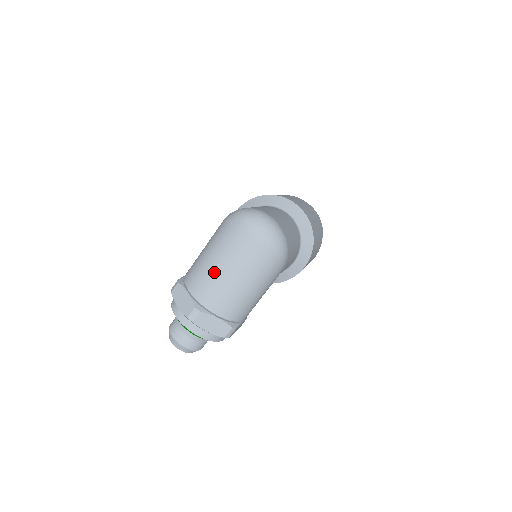
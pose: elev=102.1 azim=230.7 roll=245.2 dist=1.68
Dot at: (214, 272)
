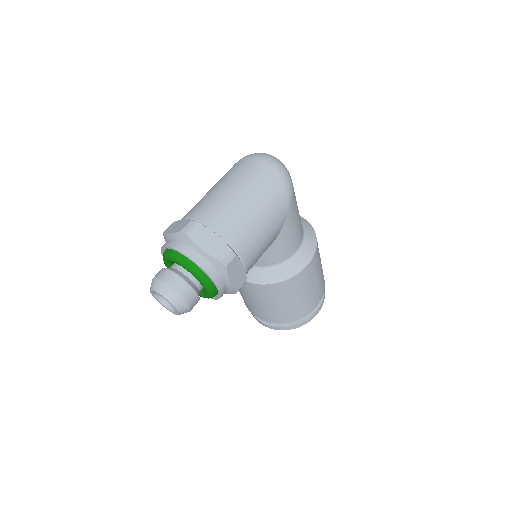
Dot at: (216, 193)
